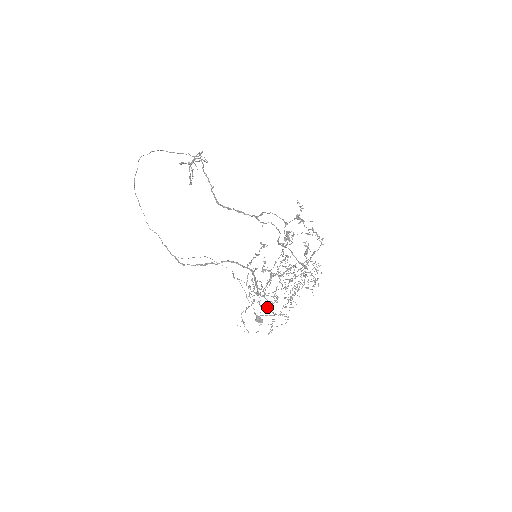
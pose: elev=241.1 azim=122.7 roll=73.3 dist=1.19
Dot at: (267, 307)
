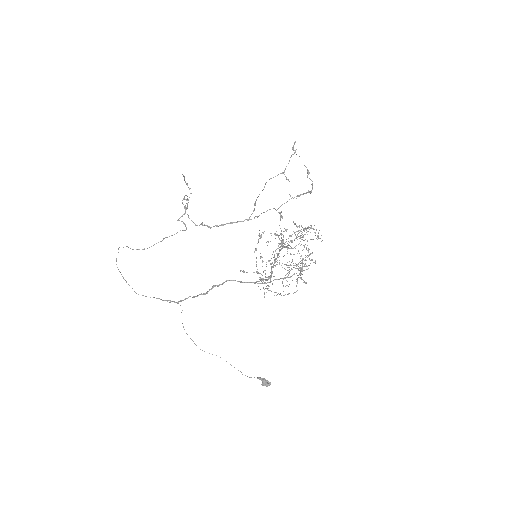
Dot at: occluded
